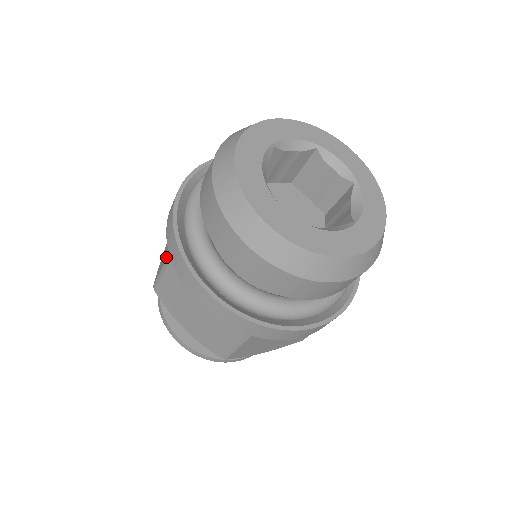
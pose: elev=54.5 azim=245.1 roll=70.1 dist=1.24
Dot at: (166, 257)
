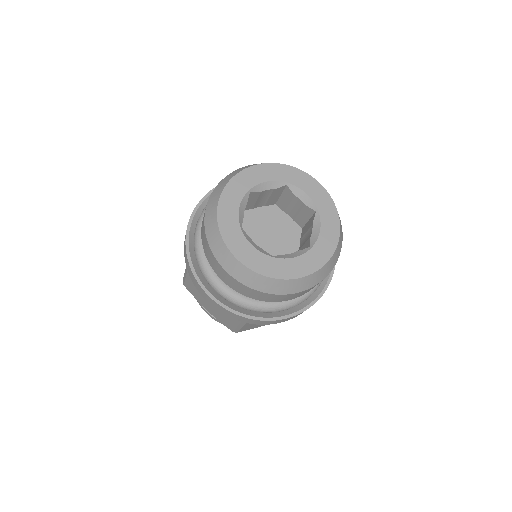
Dot at: occluded
